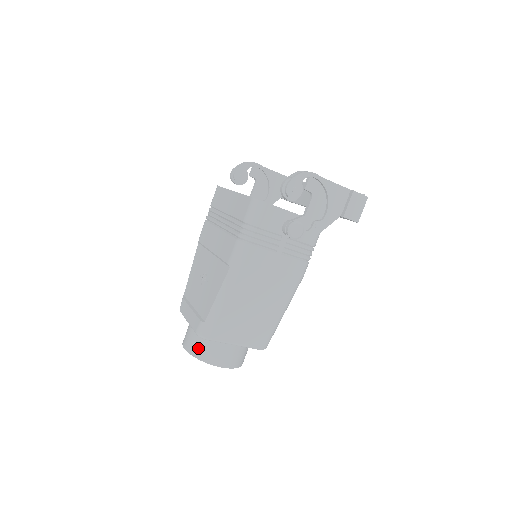
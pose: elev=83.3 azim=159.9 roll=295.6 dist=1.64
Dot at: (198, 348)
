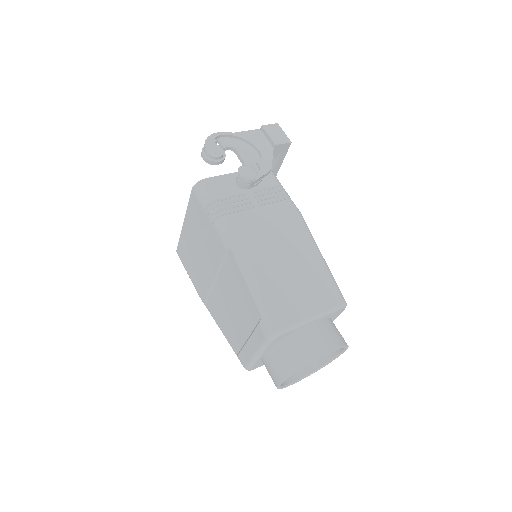
Dot at: (288, 360)
